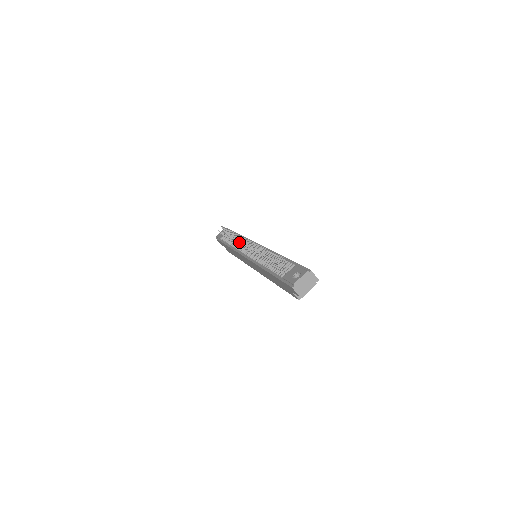
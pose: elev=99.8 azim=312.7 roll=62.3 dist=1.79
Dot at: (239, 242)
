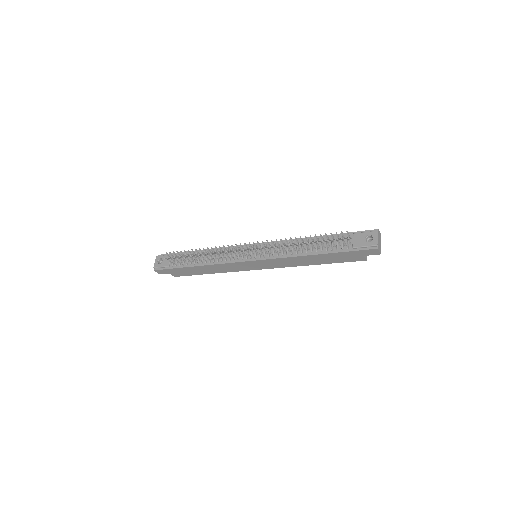
Dot at: (239, 250)
